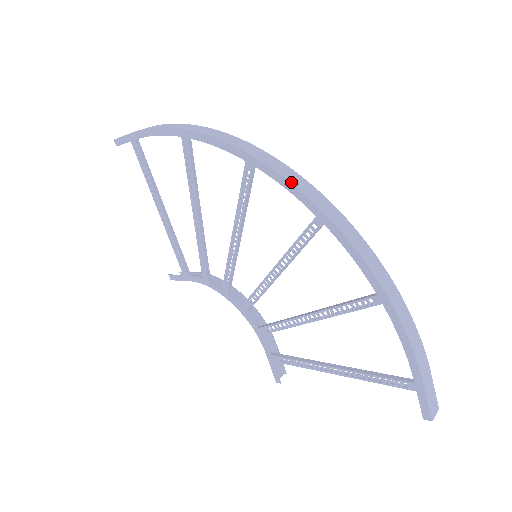
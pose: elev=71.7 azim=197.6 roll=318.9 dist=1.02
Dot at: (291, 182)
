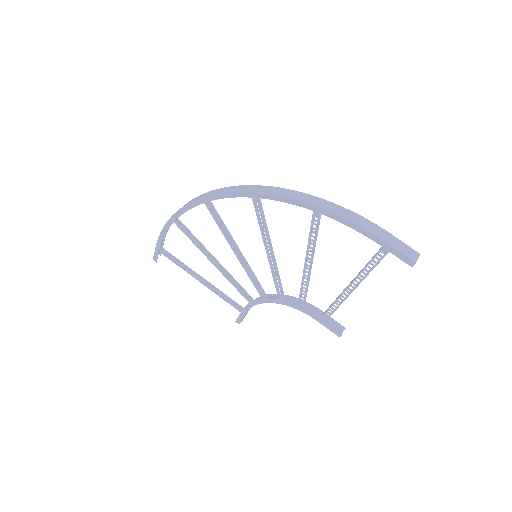
Dot at: (227, 192)
